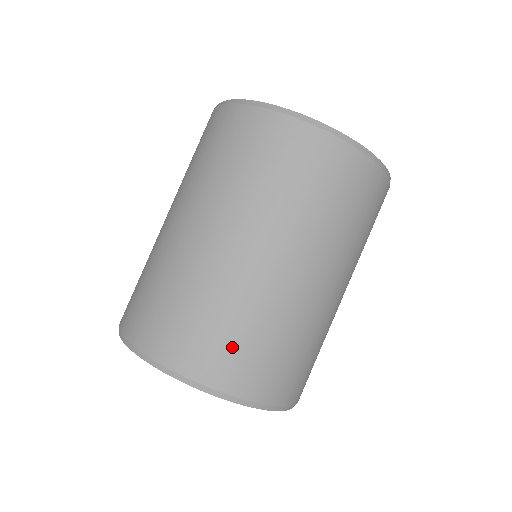
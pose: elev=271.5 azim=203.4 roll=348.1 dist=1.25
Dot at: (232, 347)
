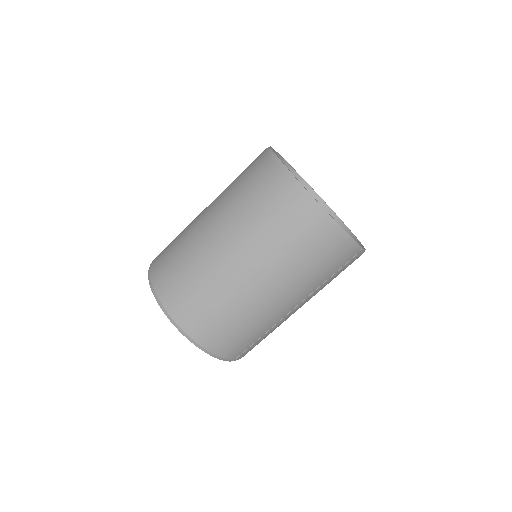
Dot at: (176, 277)
